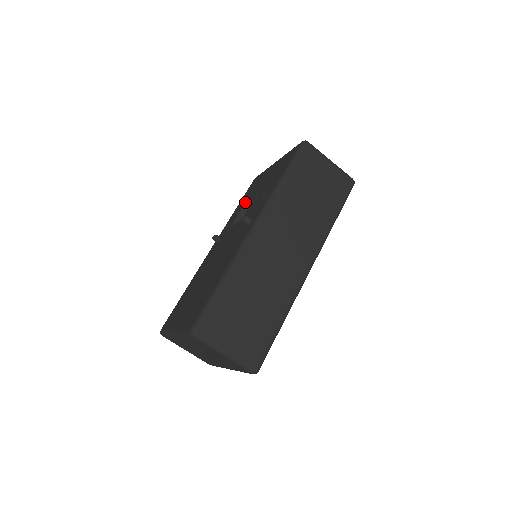
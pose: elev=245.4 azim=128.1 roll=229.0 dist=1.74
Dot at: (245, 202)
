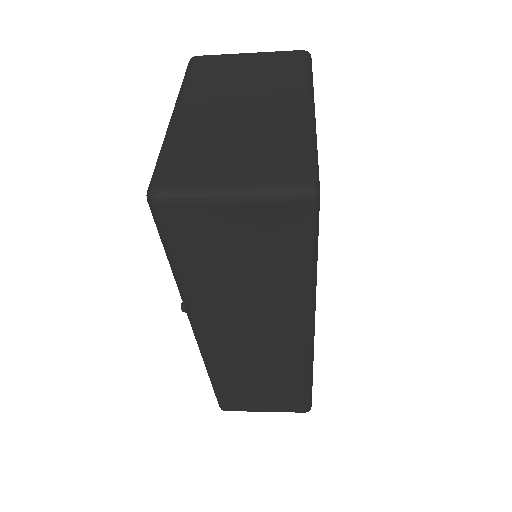
Dot at: occluded
